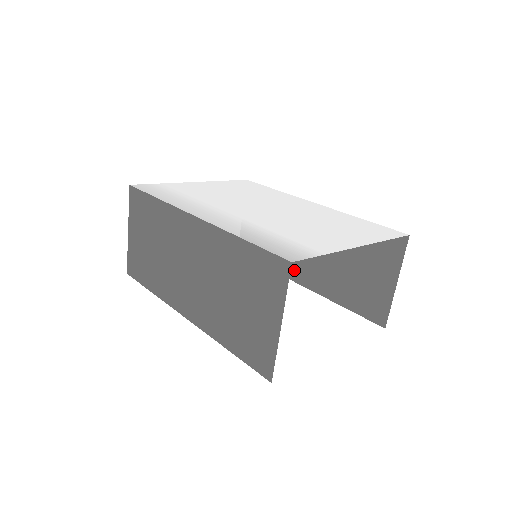
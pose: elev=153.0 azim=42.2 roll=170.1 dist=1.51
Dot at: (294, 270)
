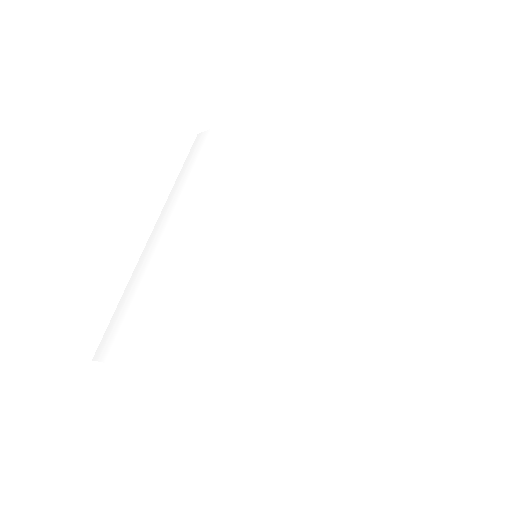
Dot at: occluded
